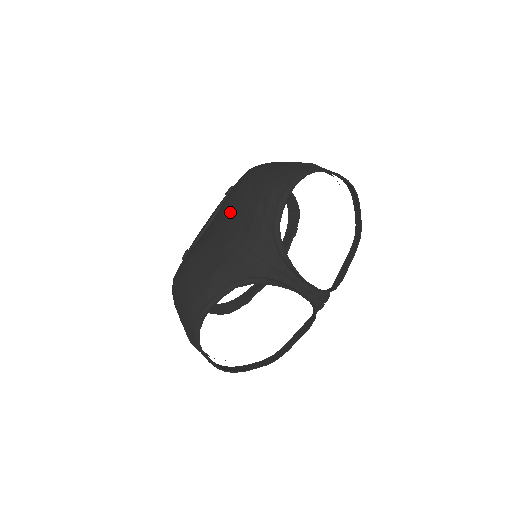
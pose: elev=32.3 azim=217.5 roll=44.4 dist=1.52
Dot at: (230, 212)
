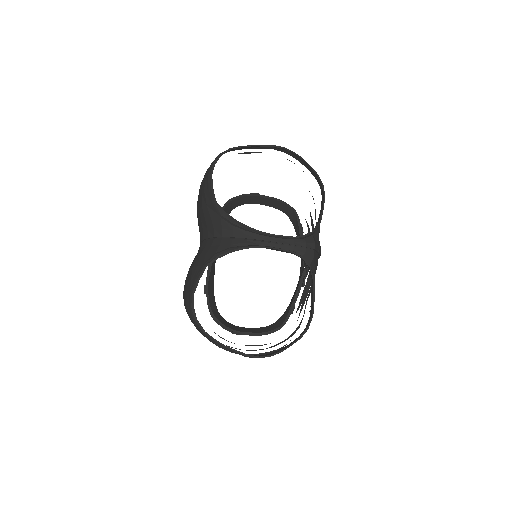
Dot at: (198, 225)
